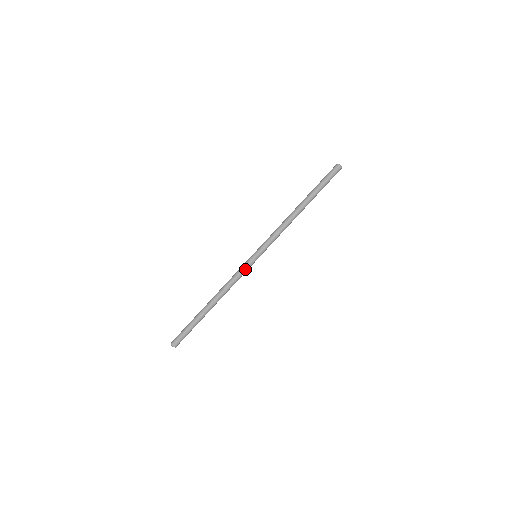
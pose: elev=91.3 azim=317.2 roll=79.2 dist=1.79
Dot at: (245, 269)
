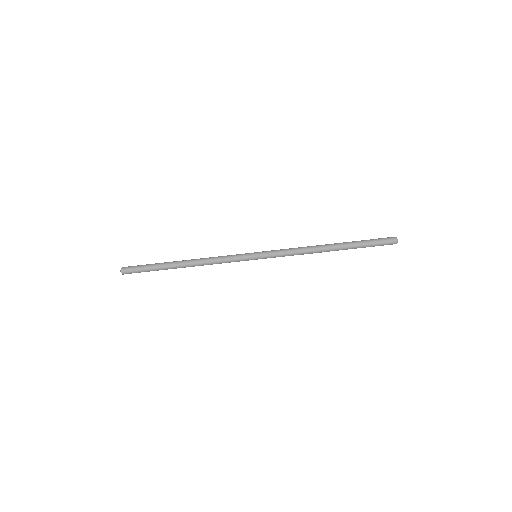
Dot at: (237, 259)
